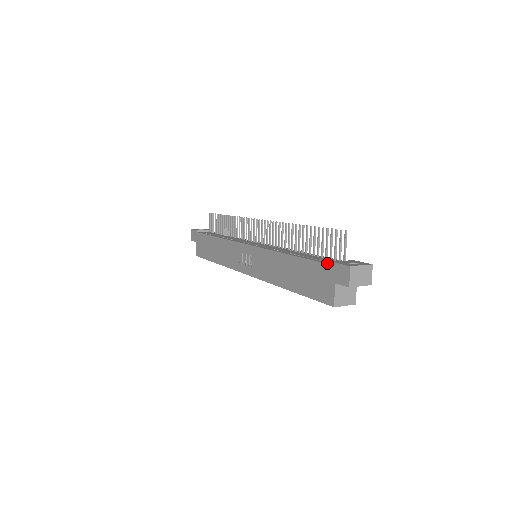
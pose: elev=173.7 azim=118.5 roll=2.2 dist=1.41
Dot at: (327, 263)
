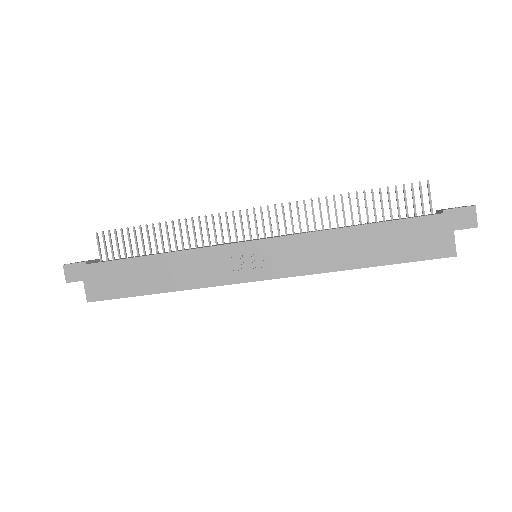
Dot at: (434, 214)
